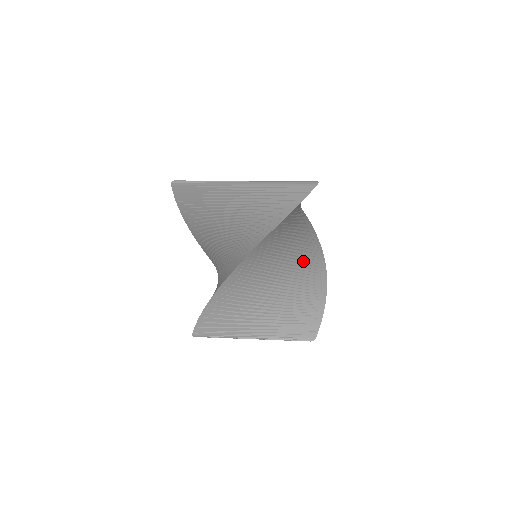
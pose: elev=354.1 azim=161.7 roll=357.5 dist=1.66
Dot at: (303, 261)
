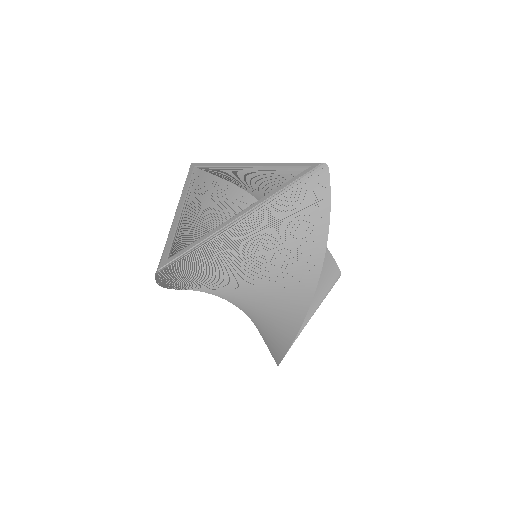
Dot at: occluded
